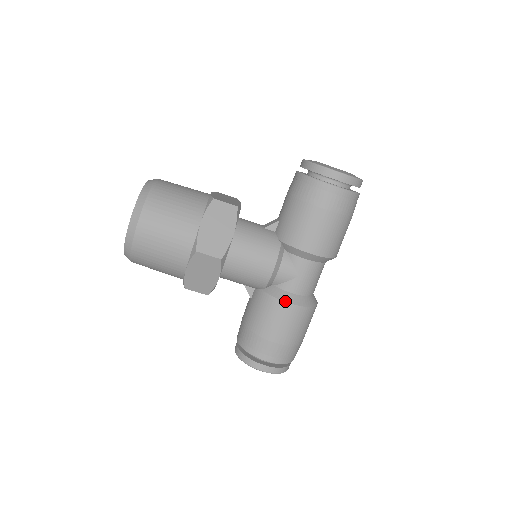
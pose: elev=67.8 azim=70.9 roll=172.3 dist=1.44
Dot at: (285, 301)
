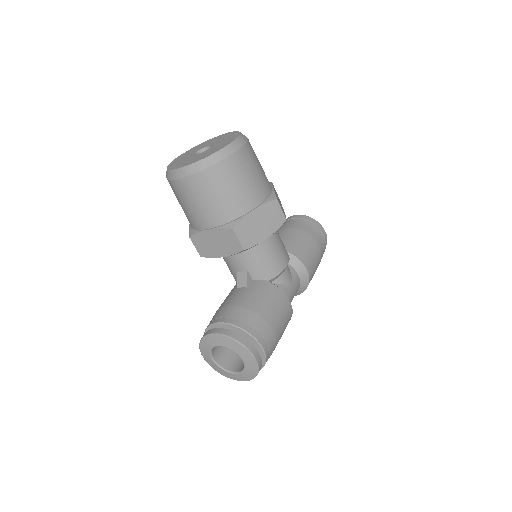
Dot at: (287, 297)
